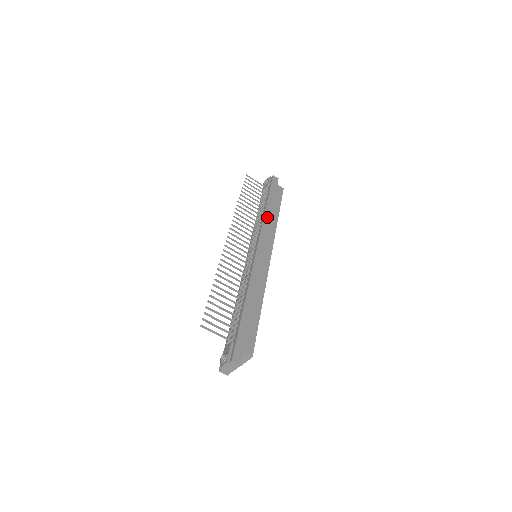
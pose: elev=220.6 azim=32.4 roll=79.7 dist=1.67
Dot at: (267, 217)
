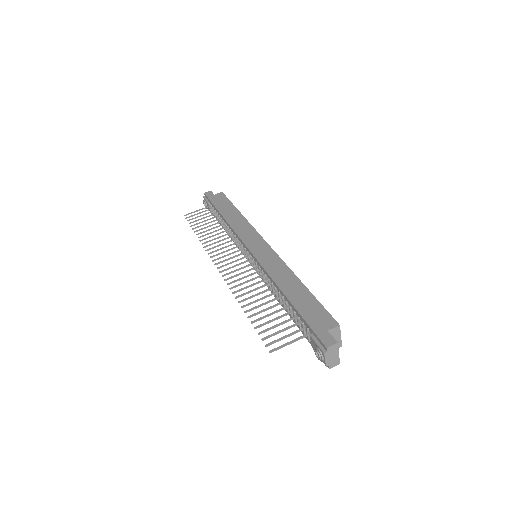
Dot at: (232, 222)
